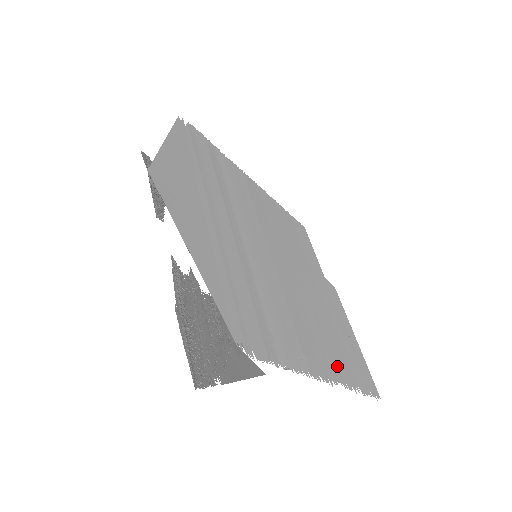
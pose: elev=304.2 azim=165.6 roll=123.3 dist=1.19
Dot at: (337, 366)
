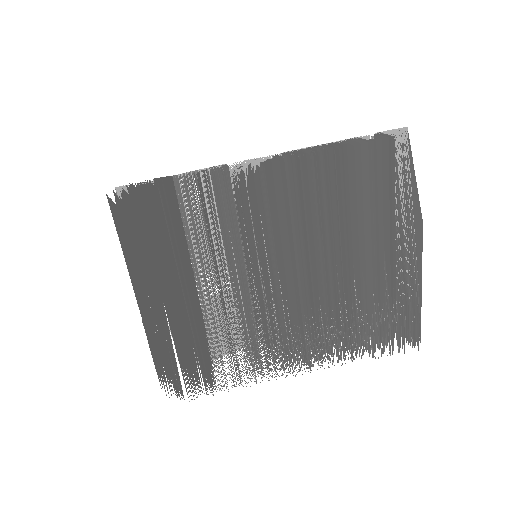
Dot at: (328, 352)
